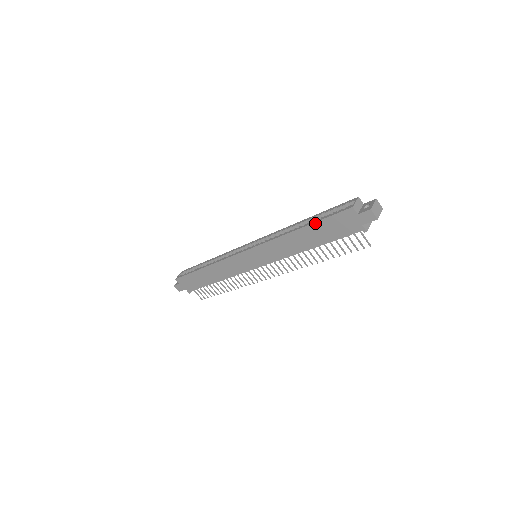
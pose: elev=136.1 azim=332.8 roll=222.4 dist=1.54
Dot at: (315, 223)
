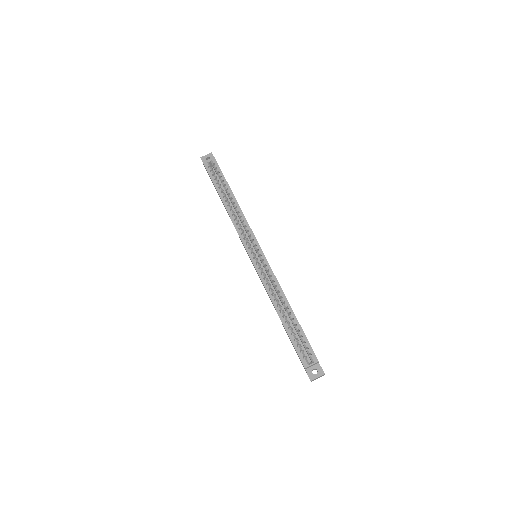
Dot at: (287, 332)
